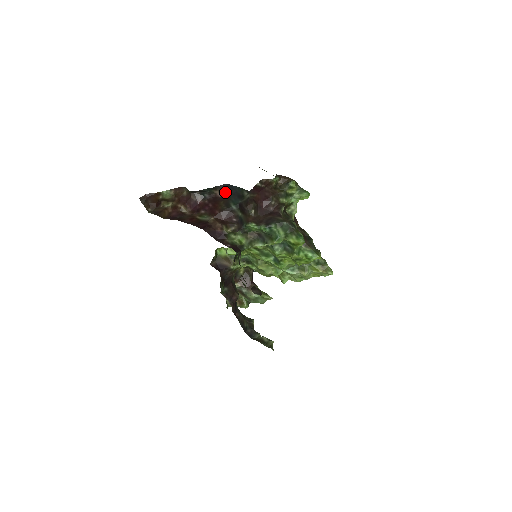
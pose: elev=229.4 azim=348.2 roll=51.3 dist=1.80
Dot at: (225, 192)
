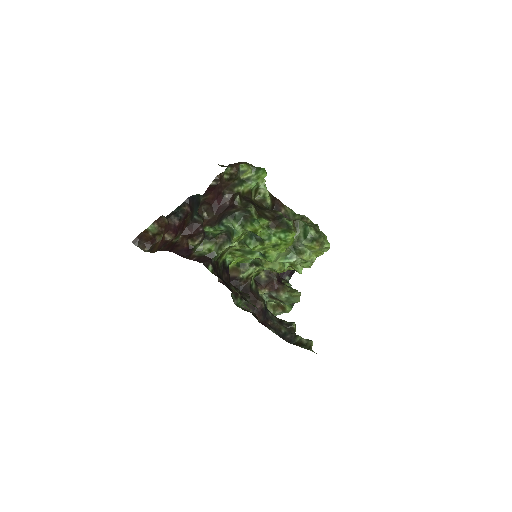
Dot at: (190, 205)
